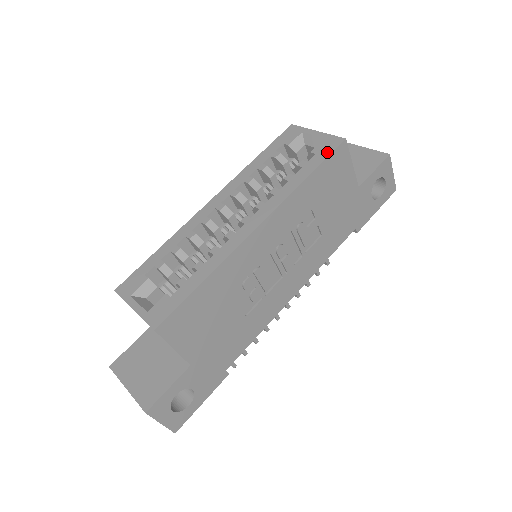
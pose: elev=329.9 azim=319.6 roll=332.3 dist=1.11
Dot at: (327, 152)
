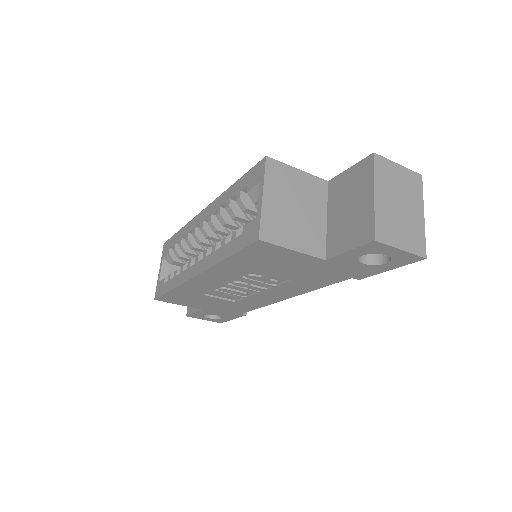
Dot at: (244, 242)
